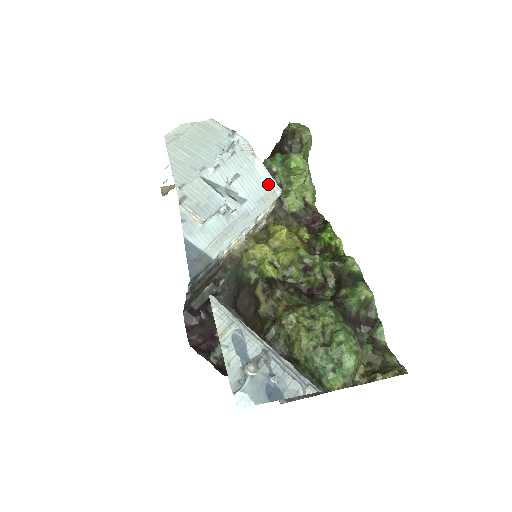
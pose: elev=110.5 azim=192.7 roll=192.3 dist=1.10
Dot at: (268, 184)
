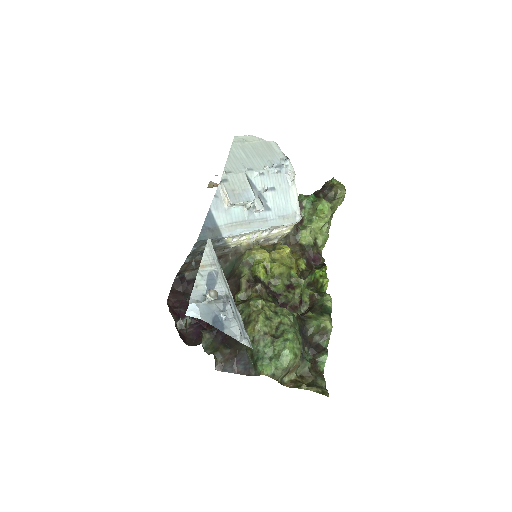
Dot at: (293, 208)
